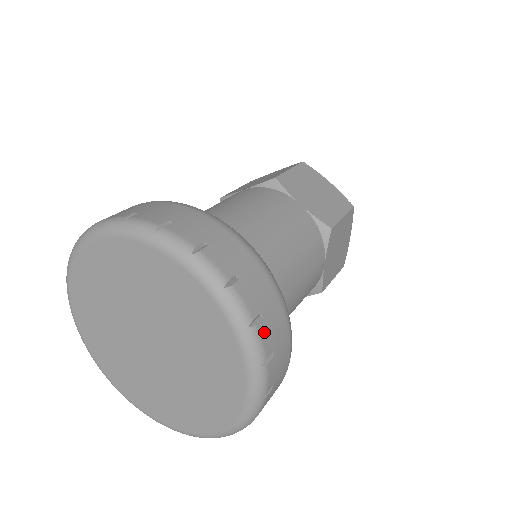
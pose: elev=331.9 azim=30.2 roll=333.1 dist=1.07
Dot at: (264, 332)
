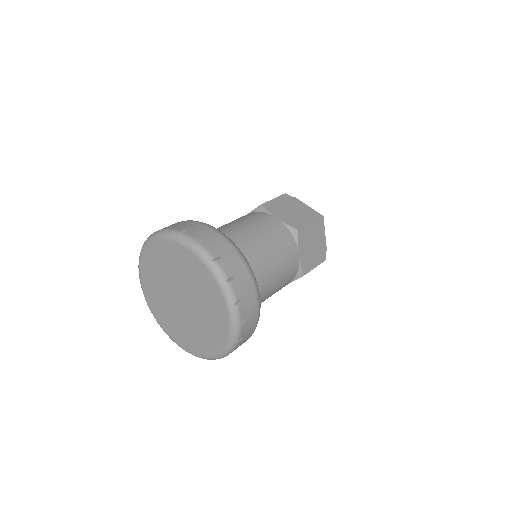
Dot at: (239, 344)
